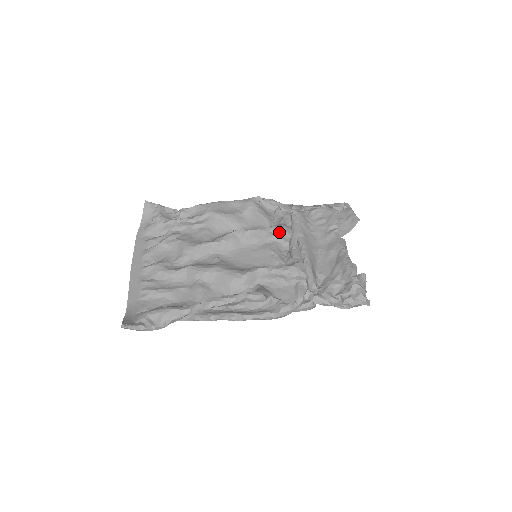
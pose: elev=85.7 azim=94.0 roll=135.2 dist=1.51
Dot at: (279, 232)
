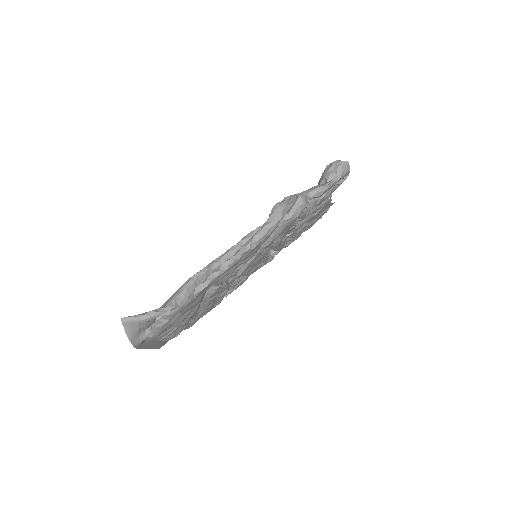
Dot at: occluded
